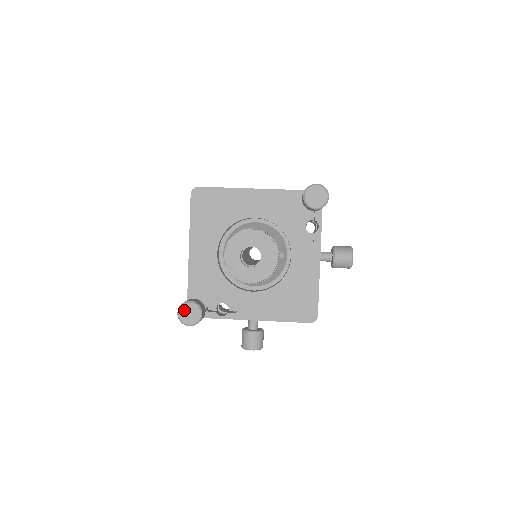
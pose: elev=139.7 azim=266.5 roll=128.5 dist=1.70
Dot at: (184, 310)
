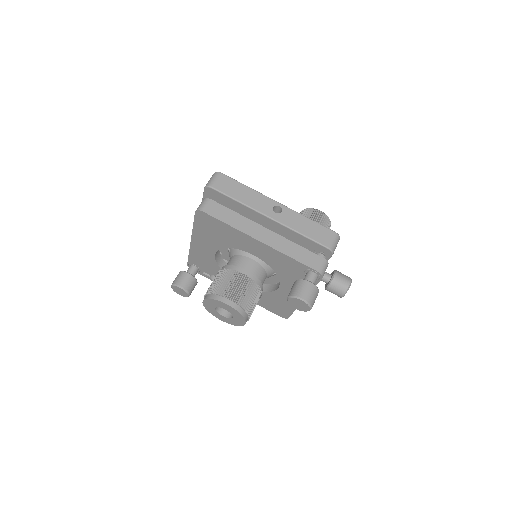
Dot at: (176, 288)
